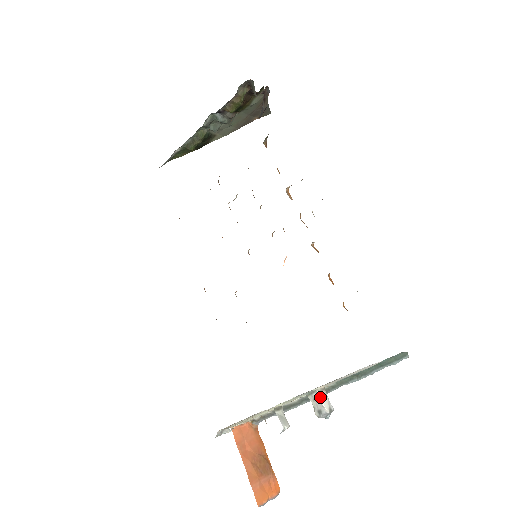
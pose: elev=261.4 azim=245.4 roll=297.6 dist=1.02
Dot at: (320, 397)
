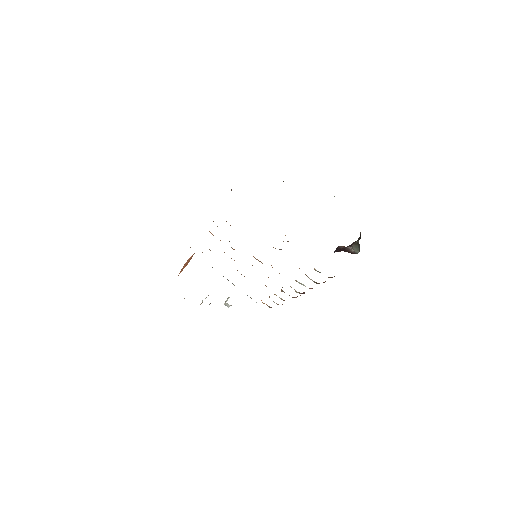
Dot at: occluded
